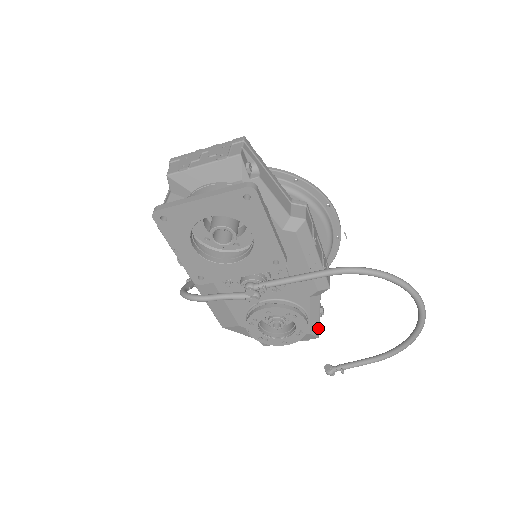
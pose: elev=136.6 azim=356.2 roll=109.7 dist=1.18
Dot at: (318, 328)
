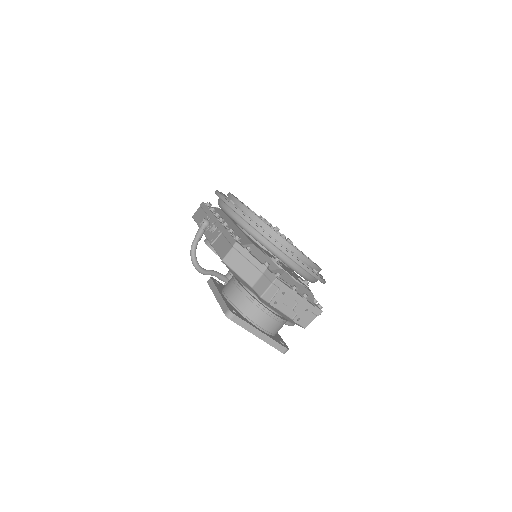
Dot at: occluded
